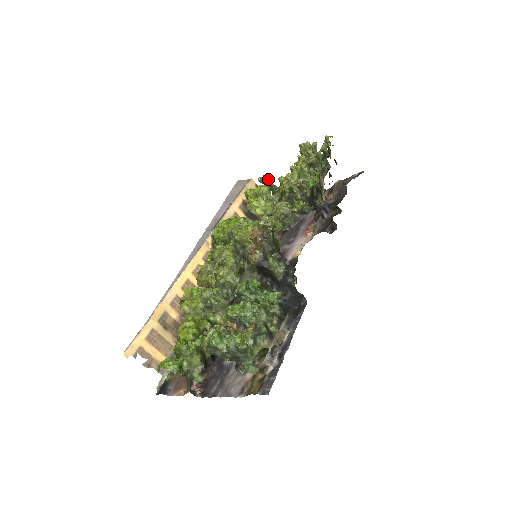
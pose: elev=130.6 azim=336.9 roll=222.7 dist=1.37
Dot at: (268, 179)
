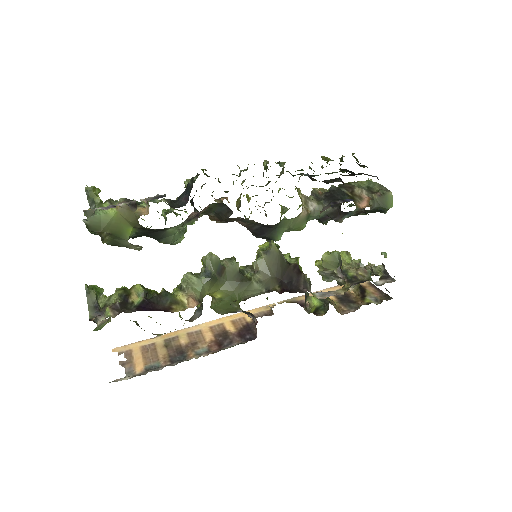
Dot at: (371, 264)
